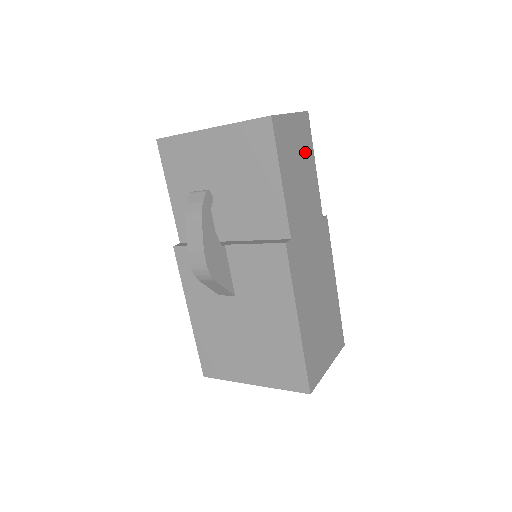
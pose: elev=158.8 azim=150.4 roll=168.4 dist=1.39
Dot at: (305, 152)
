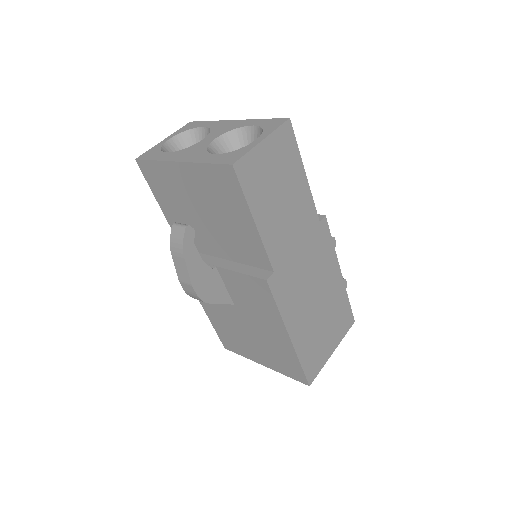
Dot at: (288, 169)
